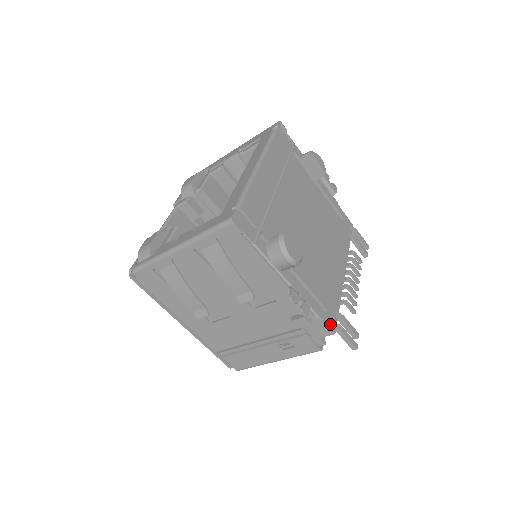
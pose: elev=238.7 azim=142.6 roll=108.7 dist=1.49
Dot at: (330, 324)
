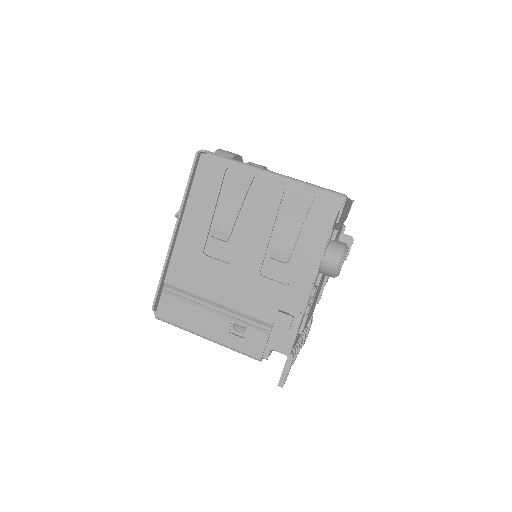
Dot at: (293, 345)
